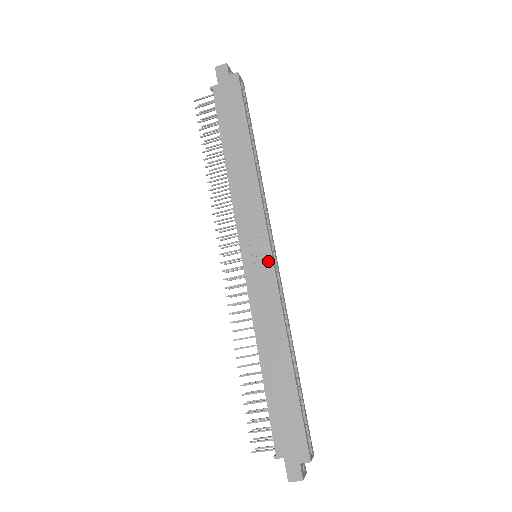
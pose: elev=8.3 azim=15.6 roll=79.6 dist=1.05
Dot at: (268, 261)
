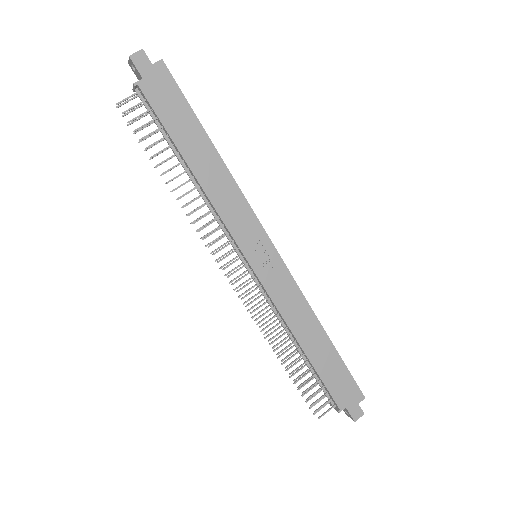
Dot at: (275, 257)
